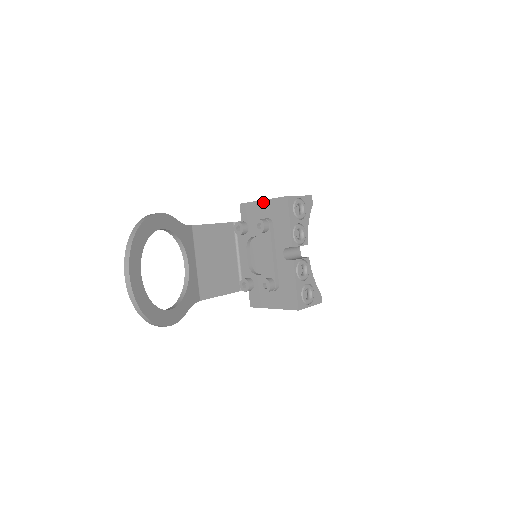
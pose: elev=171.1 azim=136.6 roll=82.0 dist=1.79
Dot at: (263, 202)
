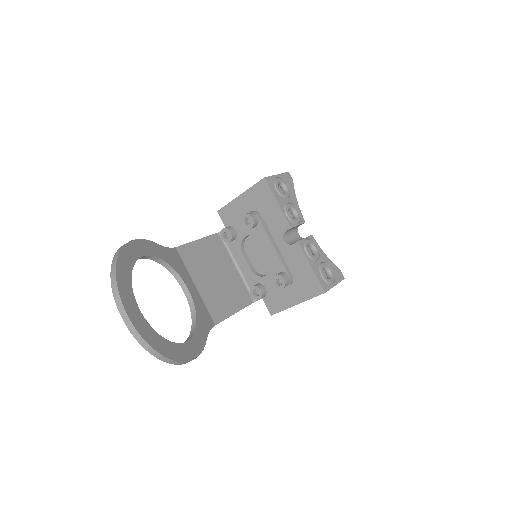
Dot at: (241, 197)
